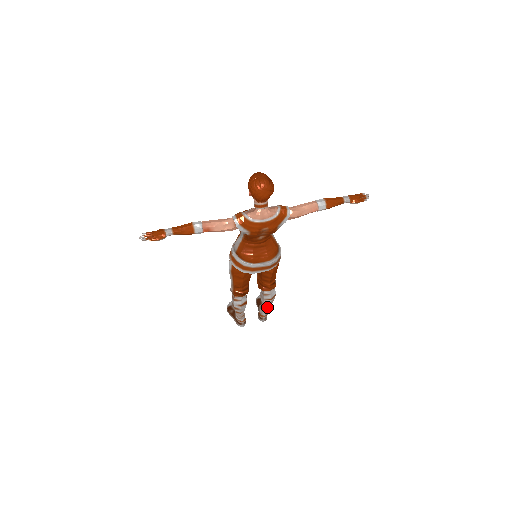
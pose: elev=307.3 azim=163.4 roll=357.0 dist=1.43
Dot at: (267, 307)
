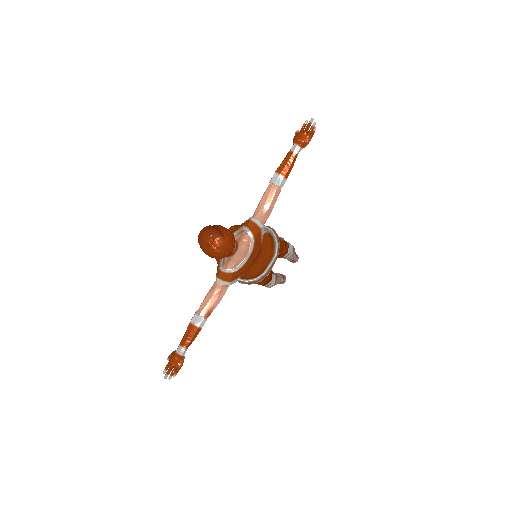
Dot at: (293, 256)
